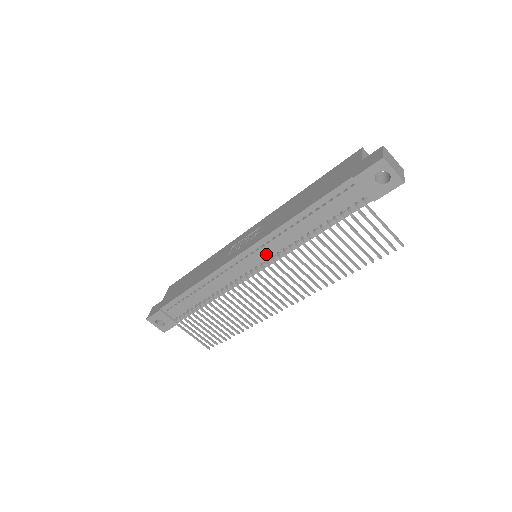
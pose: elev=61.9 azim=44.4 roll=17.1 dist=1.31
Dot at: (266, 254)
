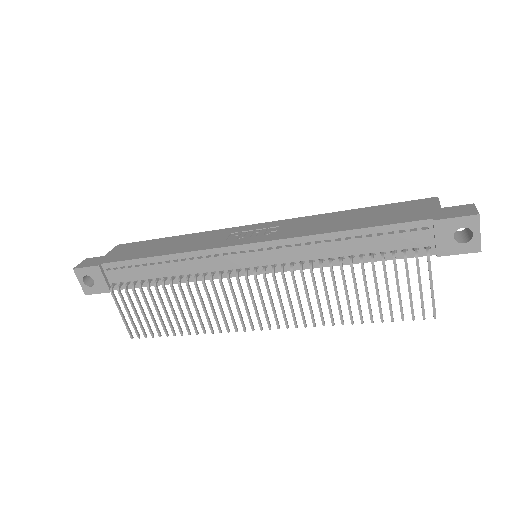
Dot at: (277, 258)
